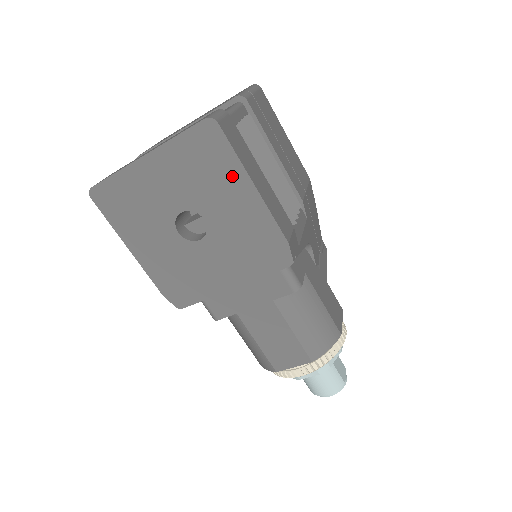
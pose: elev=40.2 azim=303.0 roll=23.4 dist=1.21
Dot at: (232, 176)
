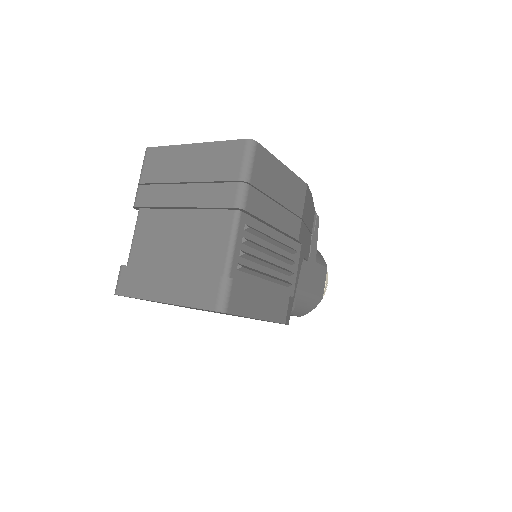
Dot at: occluded
